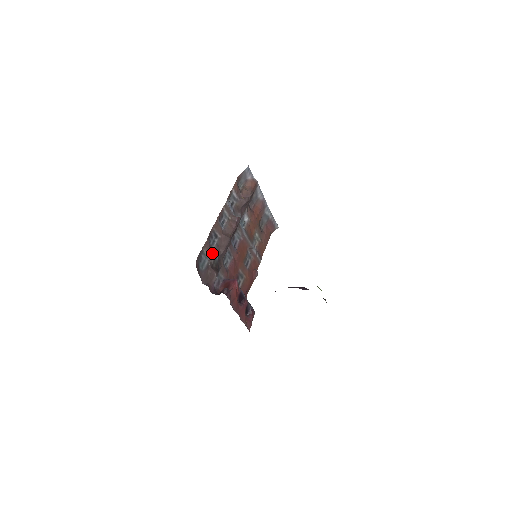
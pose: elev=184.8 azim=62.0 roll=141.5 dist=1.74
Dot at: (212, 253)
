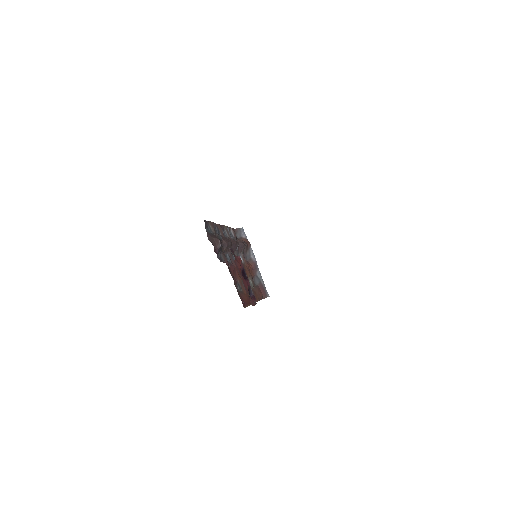
Dot at: occluded
